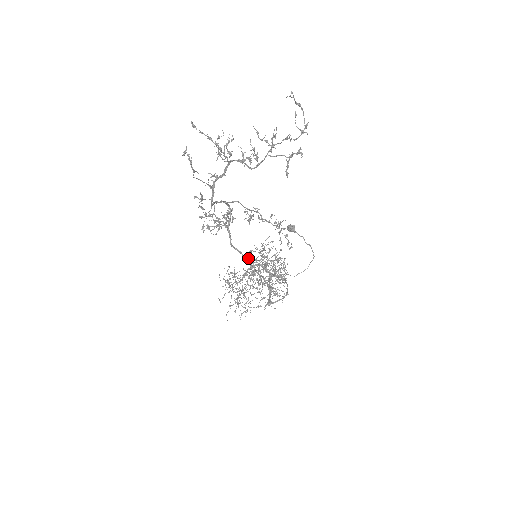
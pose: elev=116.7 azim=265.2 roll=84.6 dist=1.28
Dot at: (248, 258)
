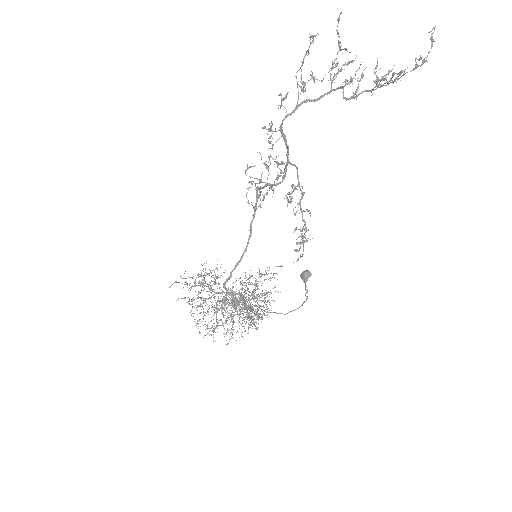
Dot at: occluded
